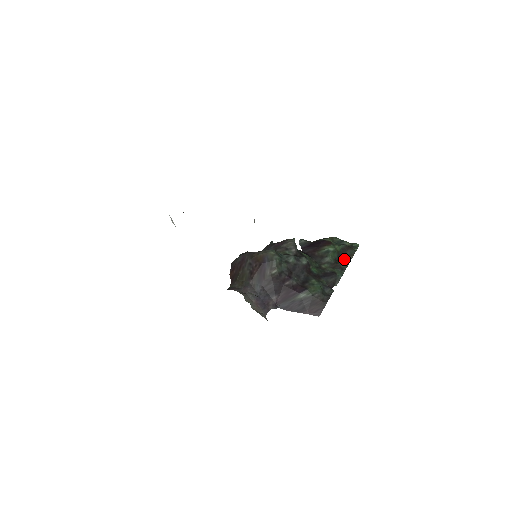
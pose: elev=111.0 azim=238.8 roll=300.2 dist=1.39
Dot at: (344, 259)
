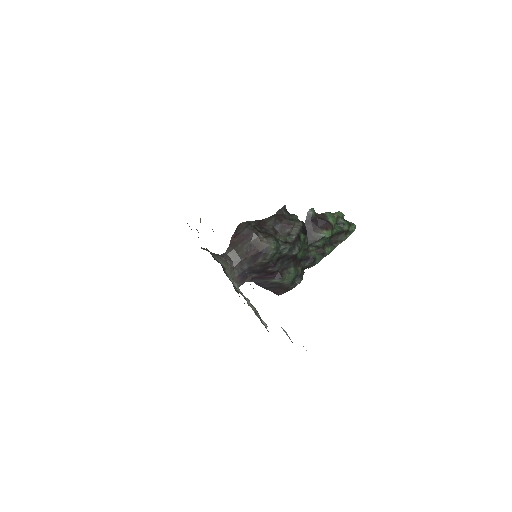
Dot at: (332, 243)
